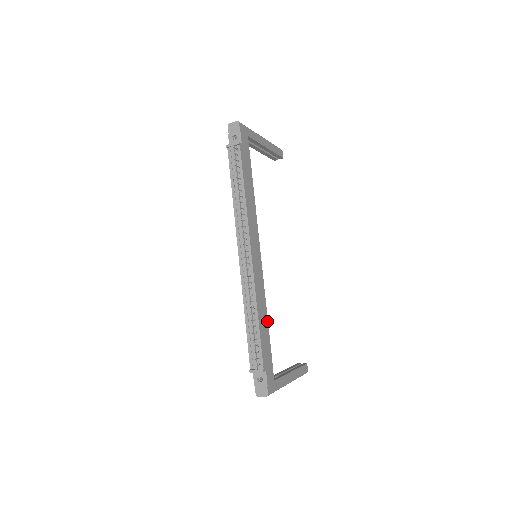
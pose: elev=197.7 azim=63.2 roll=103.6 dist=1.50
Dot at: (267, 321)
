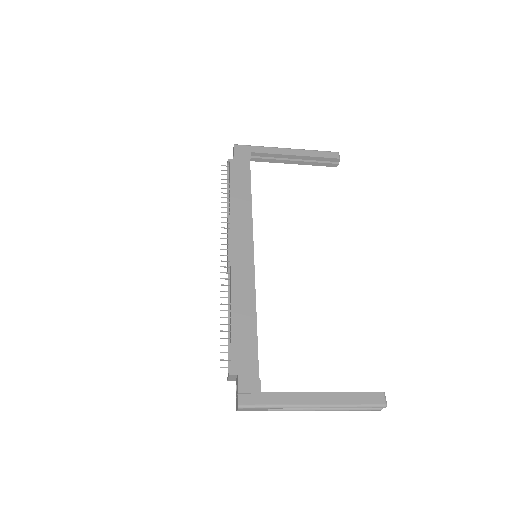
Dot at: (255, 320)
